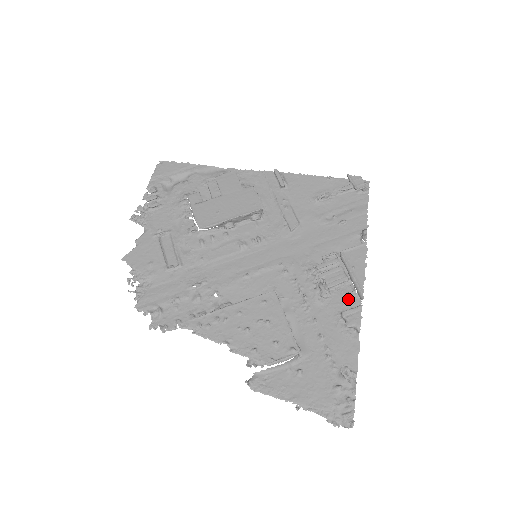
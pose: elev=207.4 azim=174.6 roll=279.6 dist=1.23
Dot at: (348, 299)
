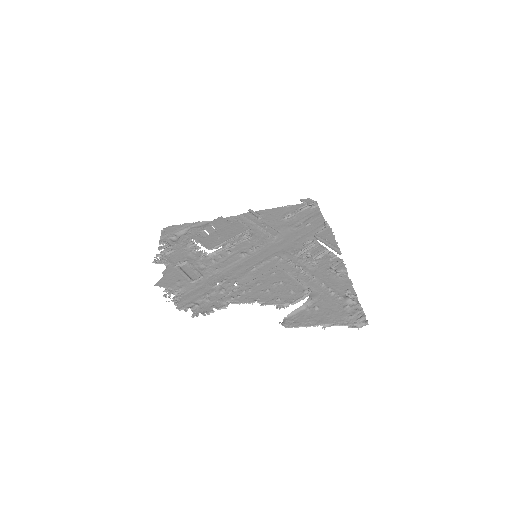
Dot at: (331, 260)
